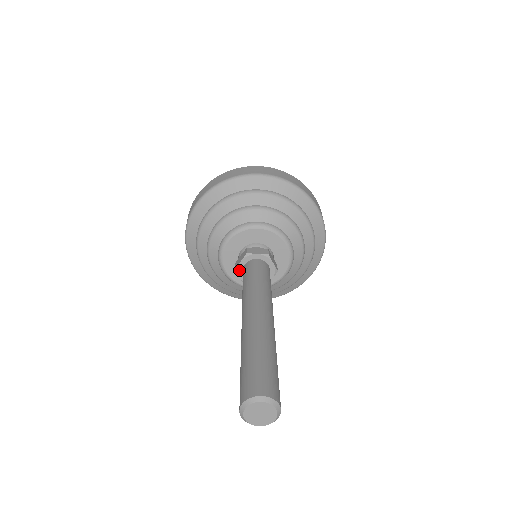
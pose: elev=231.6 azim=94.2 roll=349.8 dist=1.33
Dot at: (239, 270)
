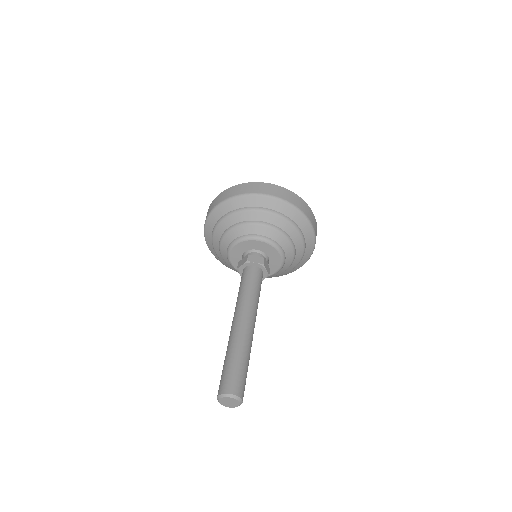
Dot at: (240, 270)
